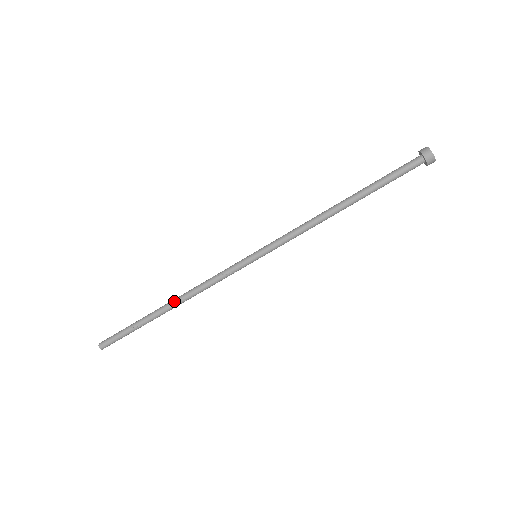
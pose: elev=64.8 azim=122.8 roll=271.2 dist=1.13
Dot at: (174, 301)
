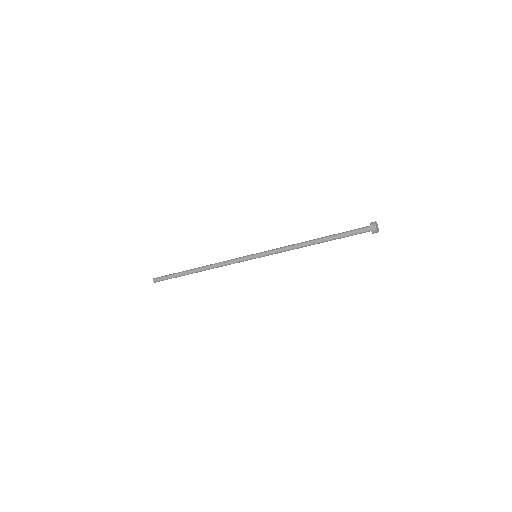
Dot at: occluded
